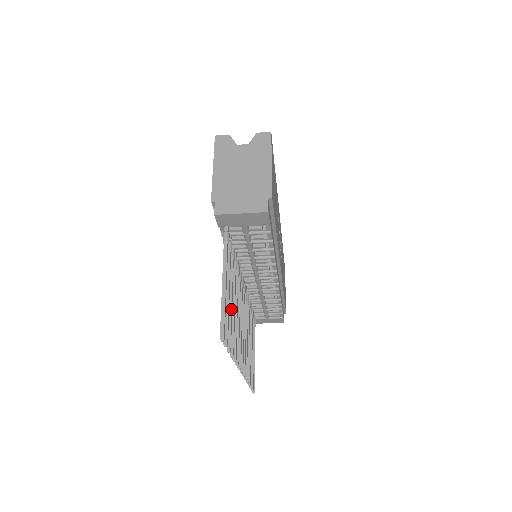
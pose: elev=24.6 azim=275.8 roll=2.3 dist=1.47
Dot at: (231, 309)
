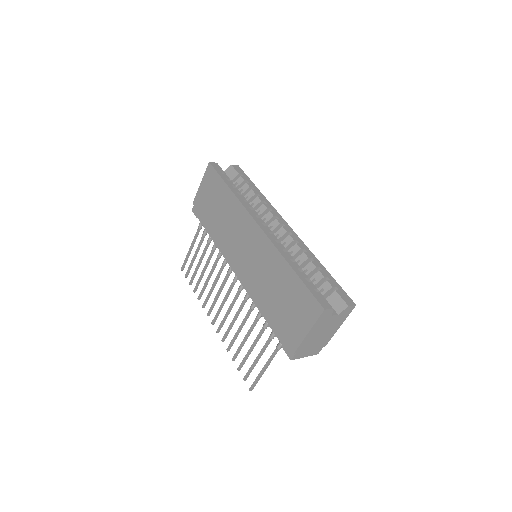
Dot at: occluded
